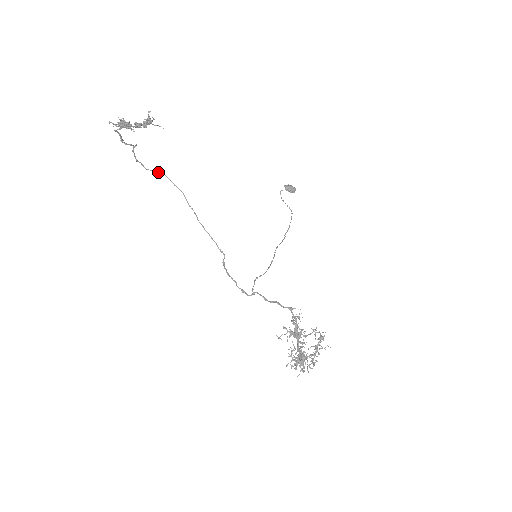
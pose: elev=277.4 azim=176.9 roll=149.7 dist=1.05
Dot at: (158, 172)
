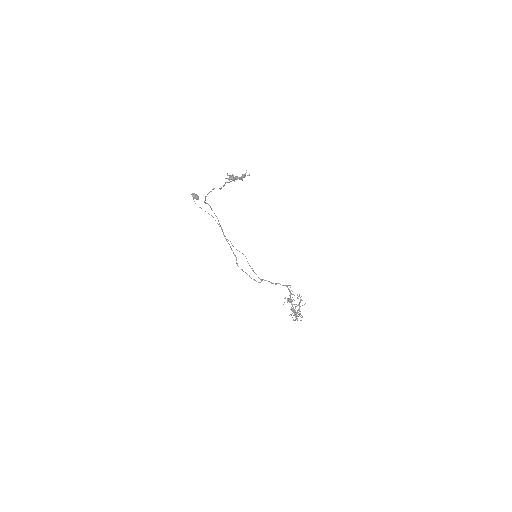
Dot at: (206, 203)
